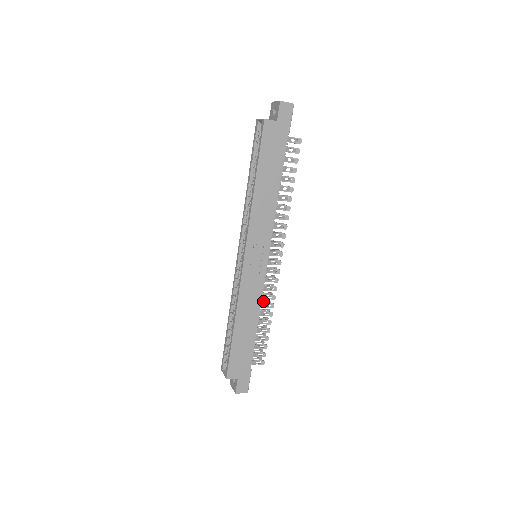
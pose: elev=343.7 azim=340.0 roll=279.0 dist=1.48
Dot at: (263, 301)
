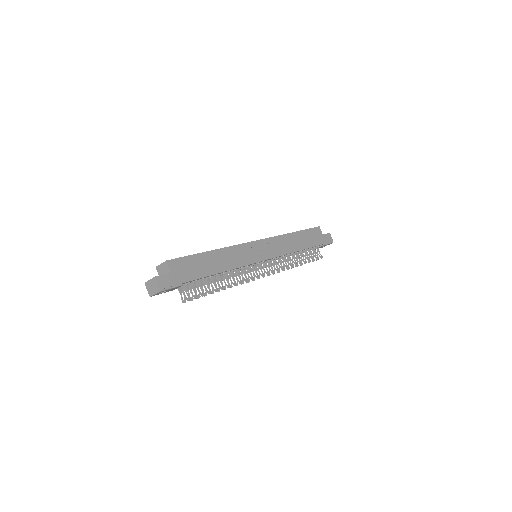
Dot at: occluded
